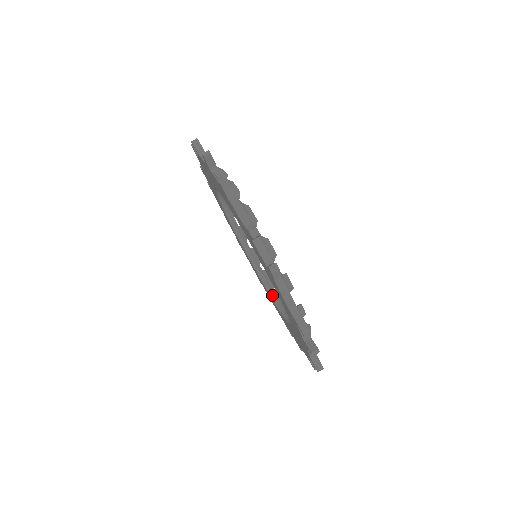
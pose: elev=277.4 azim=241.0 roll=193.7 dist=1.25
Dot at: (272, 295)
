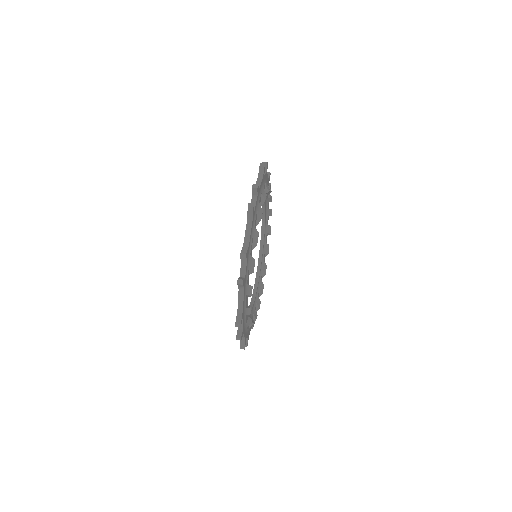
Dot at: occluded
